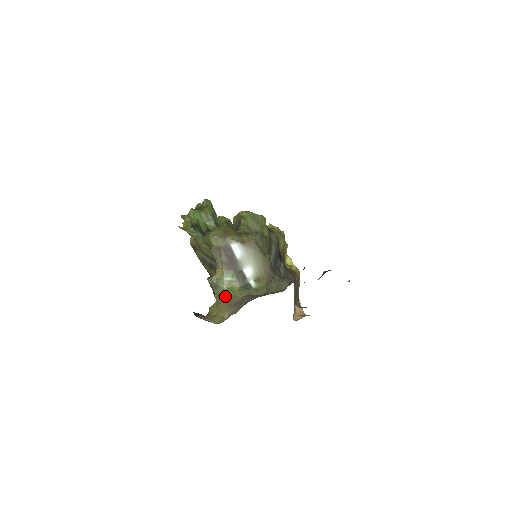
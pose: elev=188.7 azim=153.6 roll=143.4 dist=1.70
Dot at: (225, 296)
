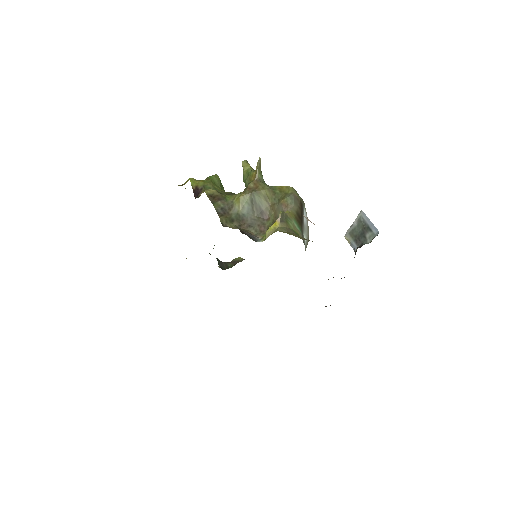
Dot at: (295, 233)
